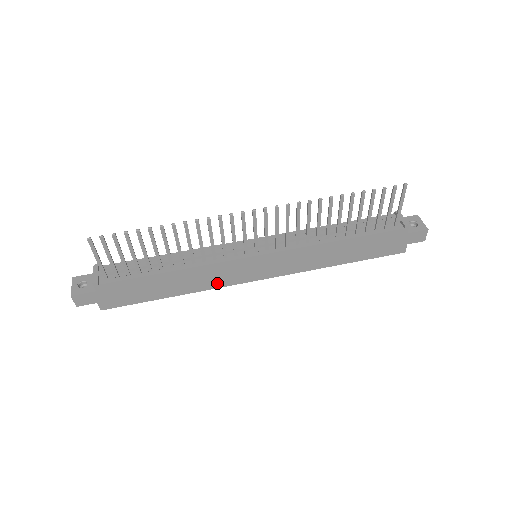
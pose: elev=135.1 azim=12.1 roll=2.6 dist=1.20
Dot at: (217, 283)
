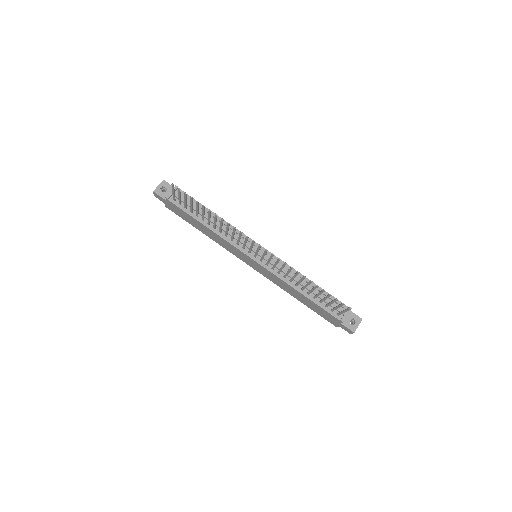
Dot at: (227, 248)
